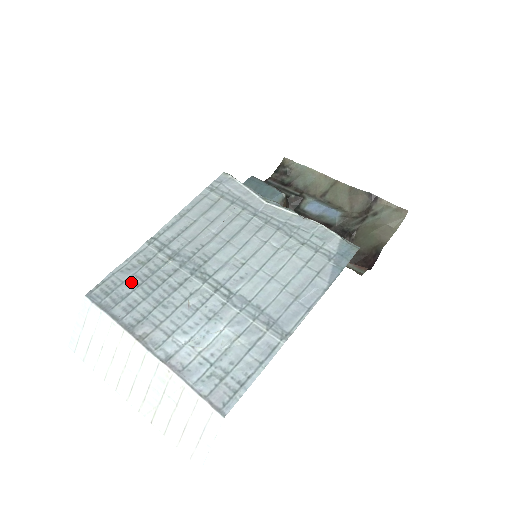
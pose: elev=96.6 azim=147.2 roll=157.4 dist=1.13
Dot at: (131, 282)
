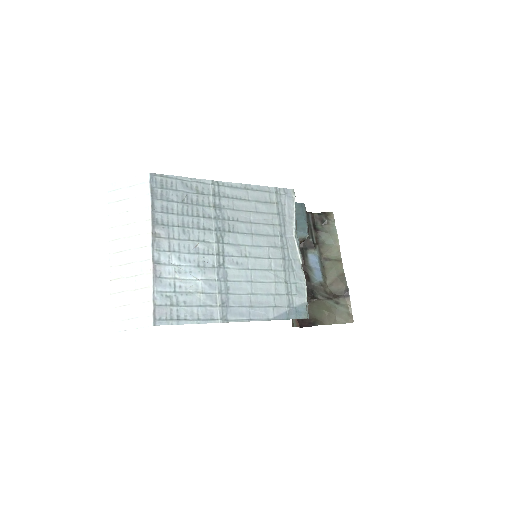
Dot at: (181, 195)
